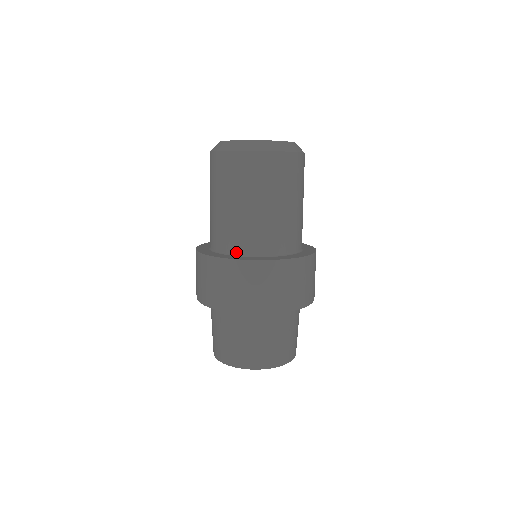
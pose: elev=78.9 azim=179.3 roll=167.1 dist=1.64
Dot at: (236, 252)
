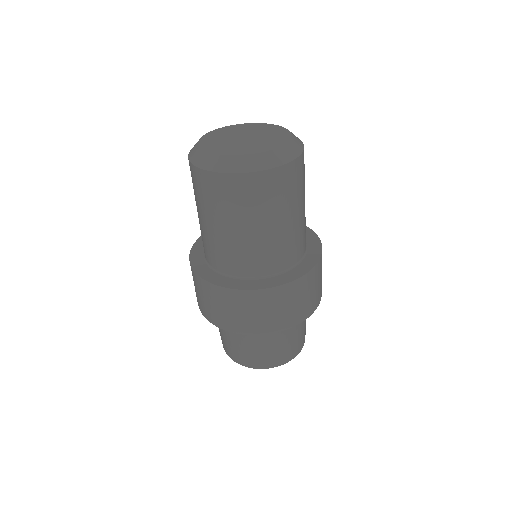
Dot at: (266, 274)
